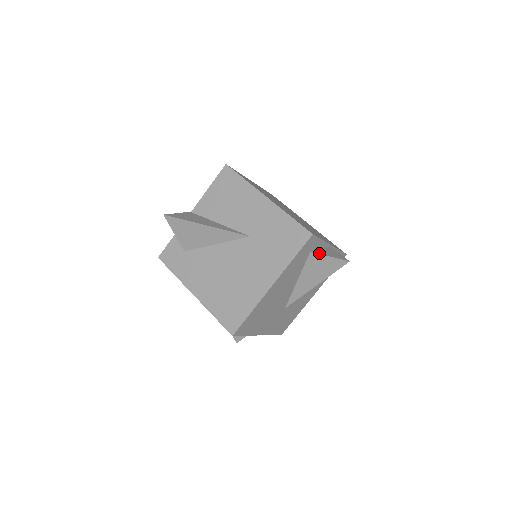
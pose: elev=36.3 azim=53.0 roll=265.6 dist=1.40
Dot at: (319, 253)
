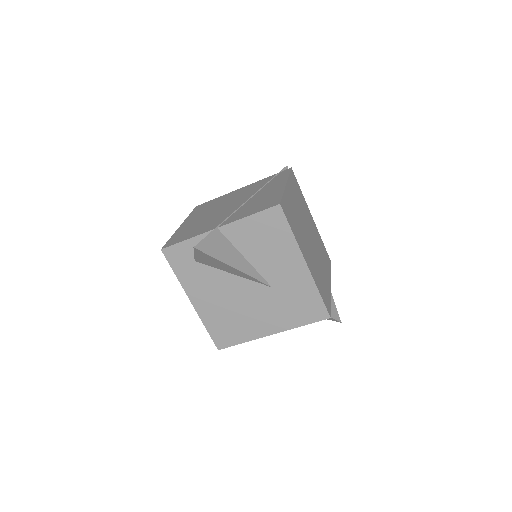
Dot at: occluded
